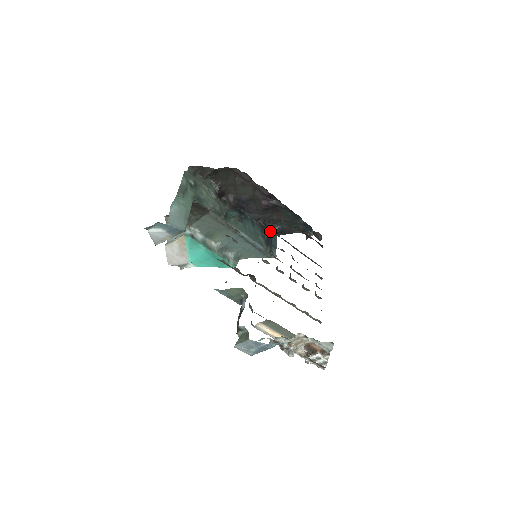
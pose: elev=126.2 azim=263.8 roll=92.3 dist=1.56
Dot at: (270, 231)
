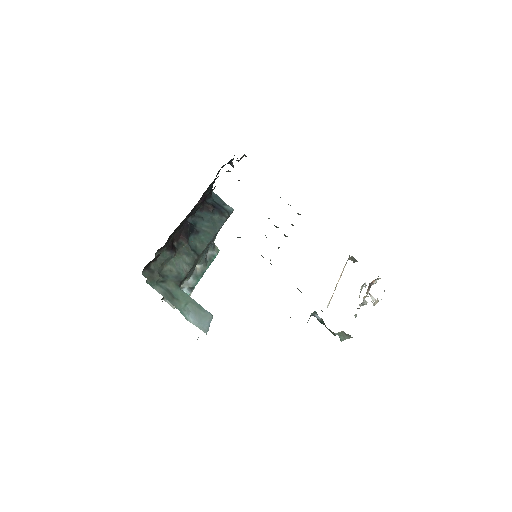
Dot at: (208, 198)
